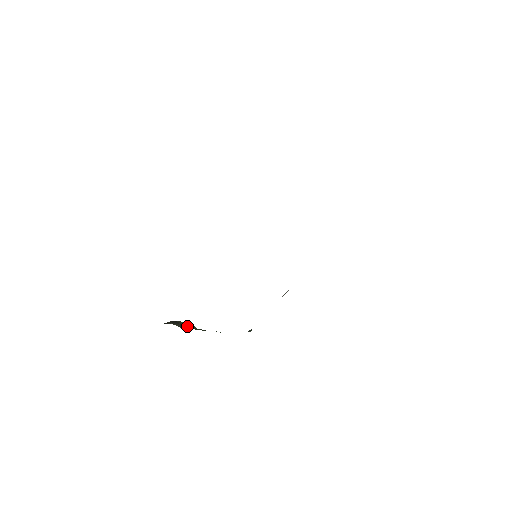
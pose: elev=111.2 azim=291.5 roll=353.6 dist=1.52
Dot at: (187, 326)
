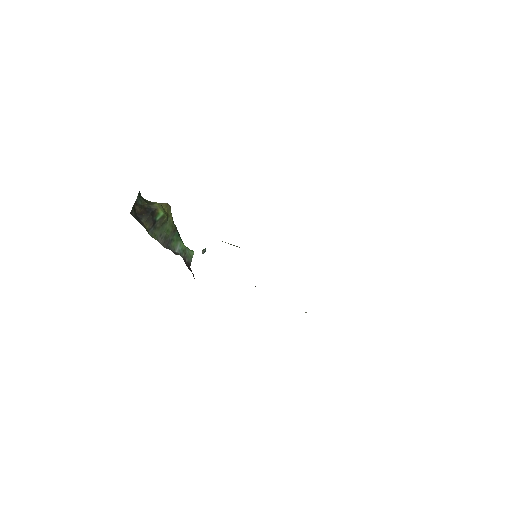
Dot at: (159, 223)
